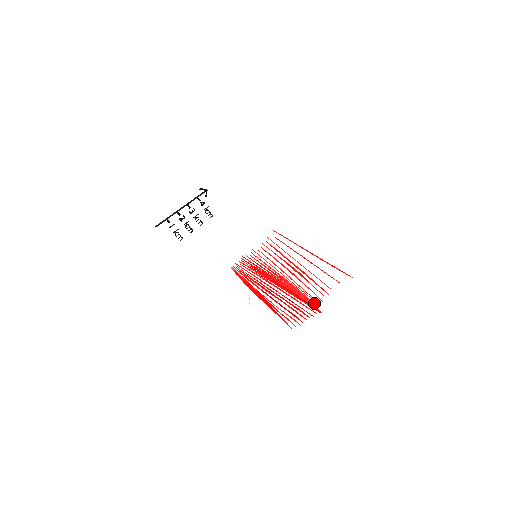
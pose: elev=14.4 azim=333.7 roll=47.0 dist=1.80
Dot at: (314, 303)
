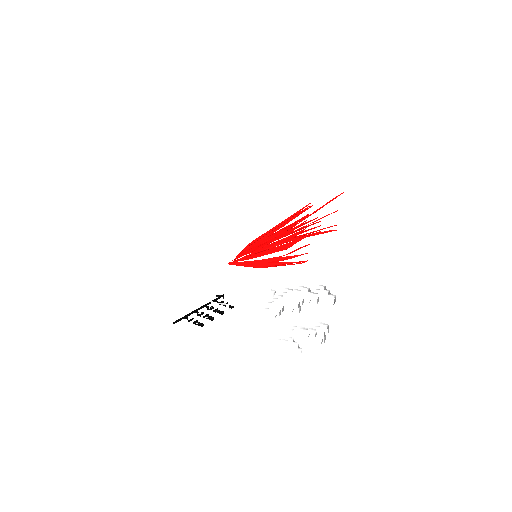
Dot at: (318, 230)
